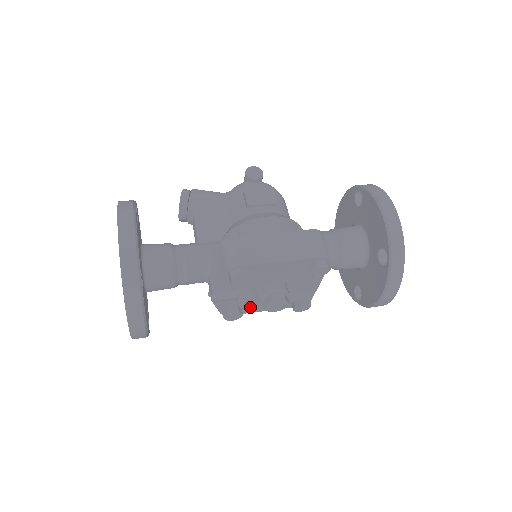
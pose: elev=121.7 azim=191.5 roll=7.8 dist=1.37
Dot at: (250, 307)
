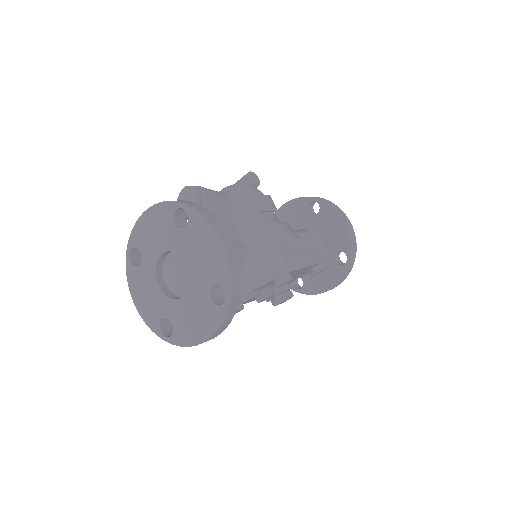
Dot at: (244, 302)
